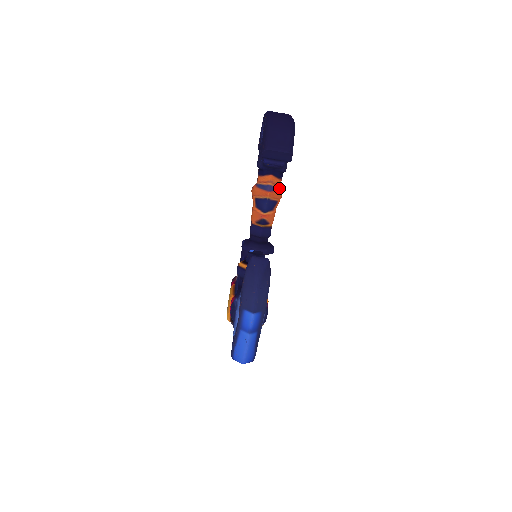
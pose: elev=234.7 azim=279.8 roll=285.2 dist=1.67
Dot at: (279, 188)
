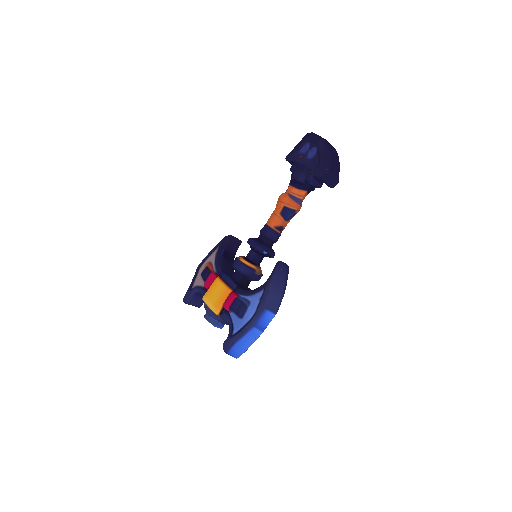
Dot at: (301, 203)
